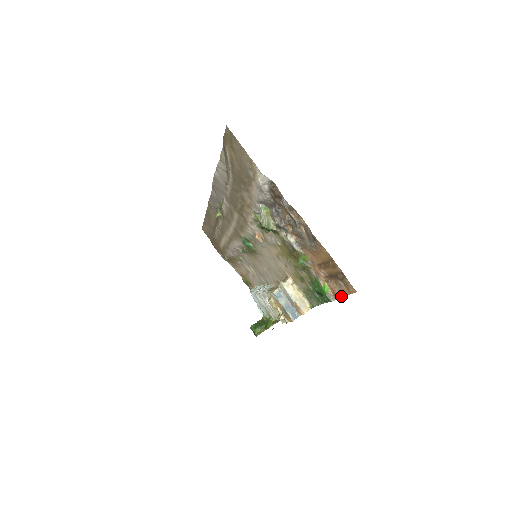
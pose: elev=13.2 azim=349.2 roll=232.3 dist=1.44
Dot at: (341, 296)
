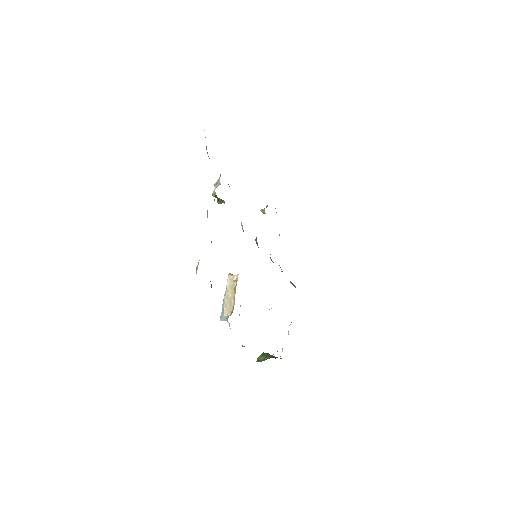
Dot at: occluded
